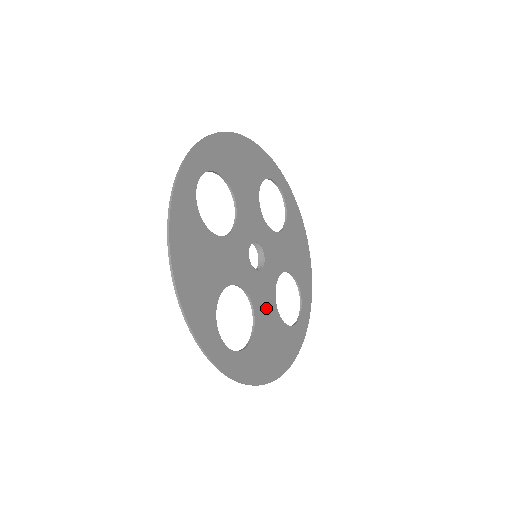
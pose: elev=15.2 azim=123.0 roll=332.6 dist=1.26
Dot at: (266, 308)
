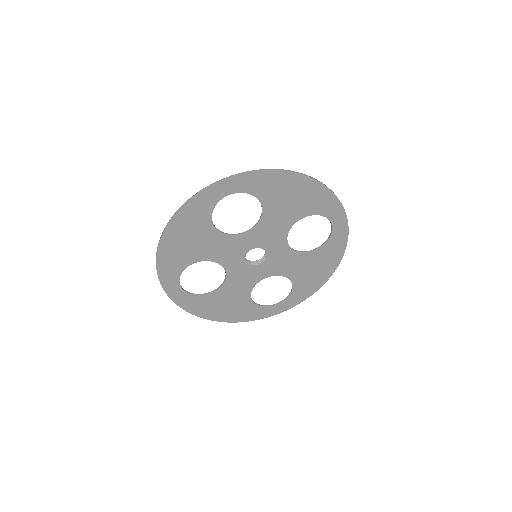
Dot at: (239, 286)
